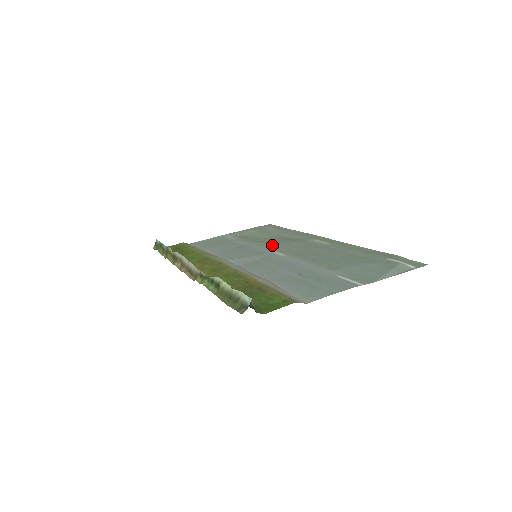
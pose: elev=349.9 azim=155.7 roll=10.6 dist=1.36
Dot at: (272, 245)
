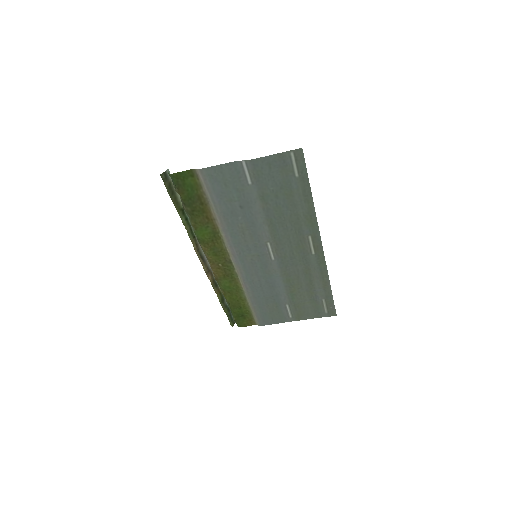
Dot at: (284, 267)
